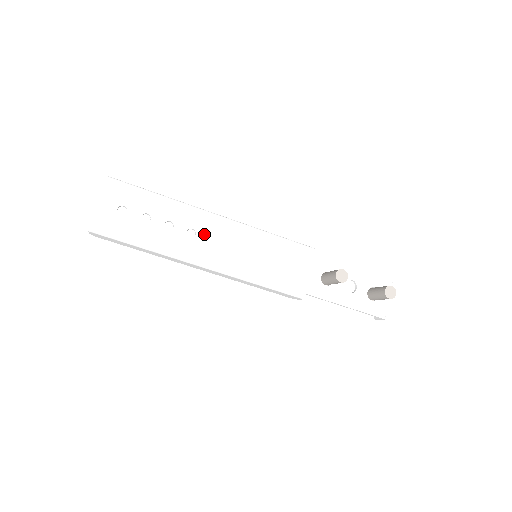
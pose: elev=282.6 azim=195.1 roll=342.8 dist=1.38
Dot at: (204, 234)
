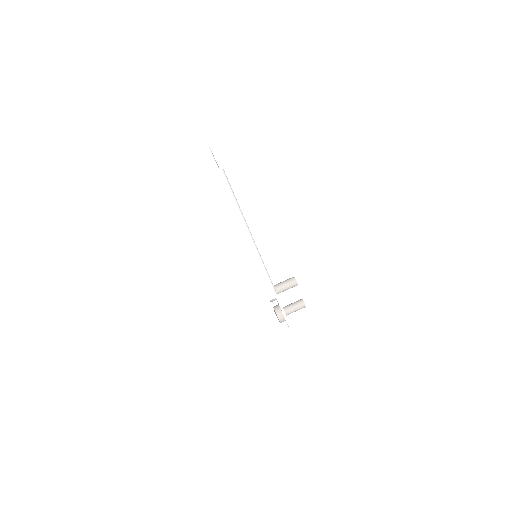
Dot at: occluded
